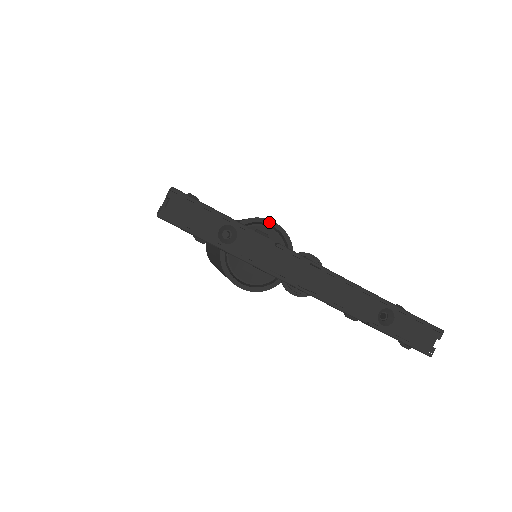
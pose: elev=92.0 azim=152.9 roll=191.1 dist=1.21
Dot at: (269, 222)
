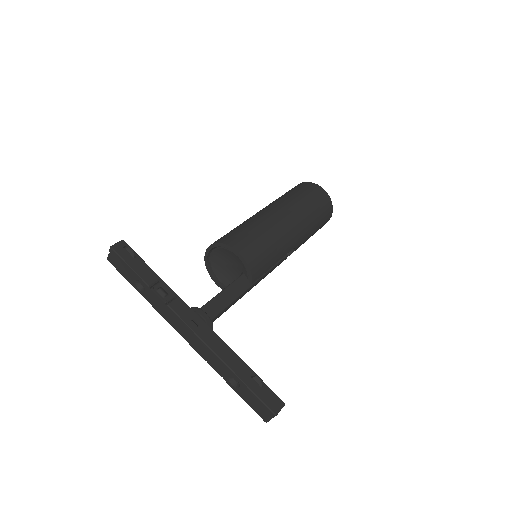
Dot at: (235, 251)
